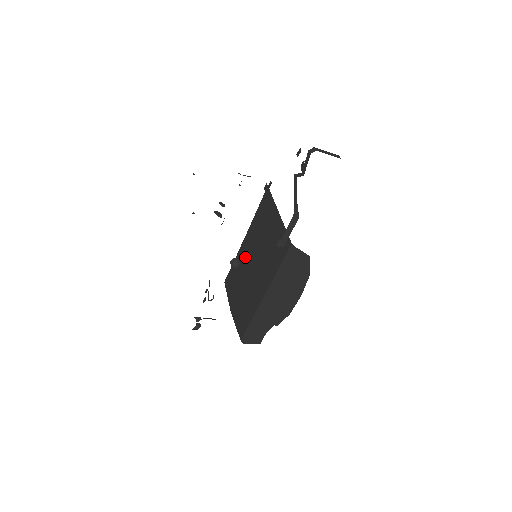
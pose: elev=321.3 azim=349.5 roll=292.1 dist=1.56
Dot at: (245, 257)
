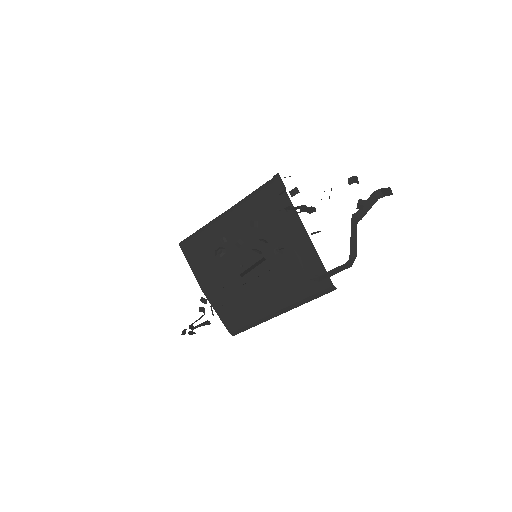
Dot at: (230, 243)
